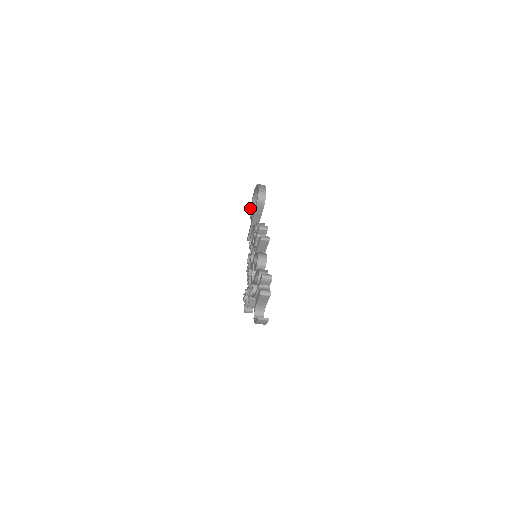
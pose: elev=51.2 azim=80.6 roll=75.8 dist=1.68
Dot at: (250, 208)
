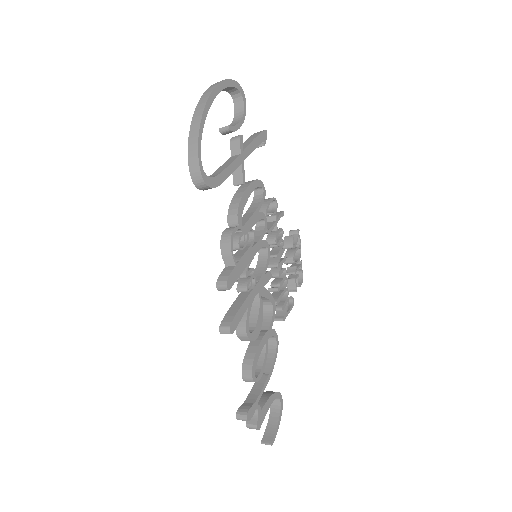
Dot at: occluded
